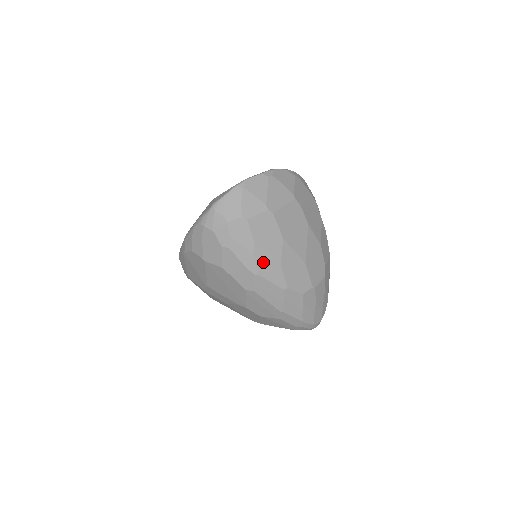
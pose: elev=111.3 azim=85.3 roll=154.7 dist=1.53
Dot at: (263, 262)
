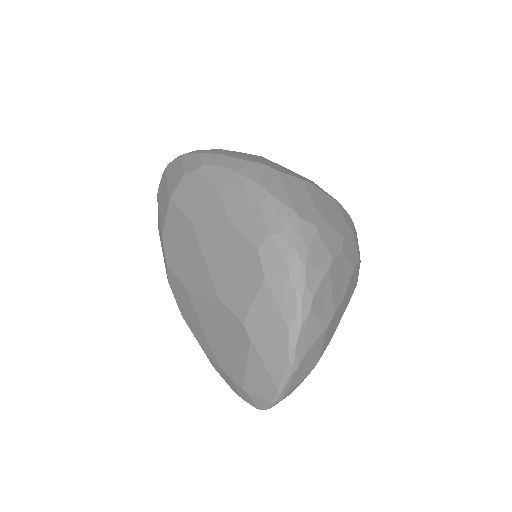
Dot at: occluded
